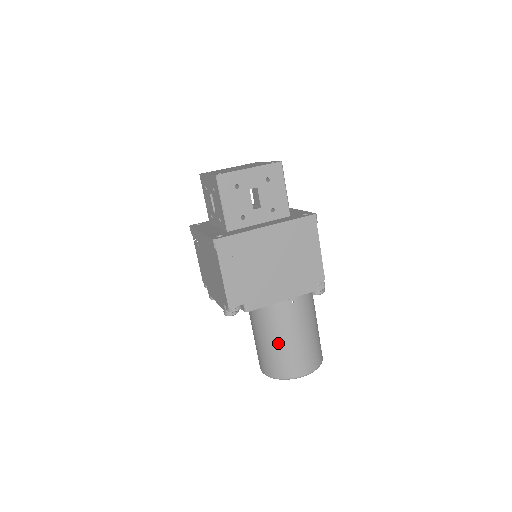
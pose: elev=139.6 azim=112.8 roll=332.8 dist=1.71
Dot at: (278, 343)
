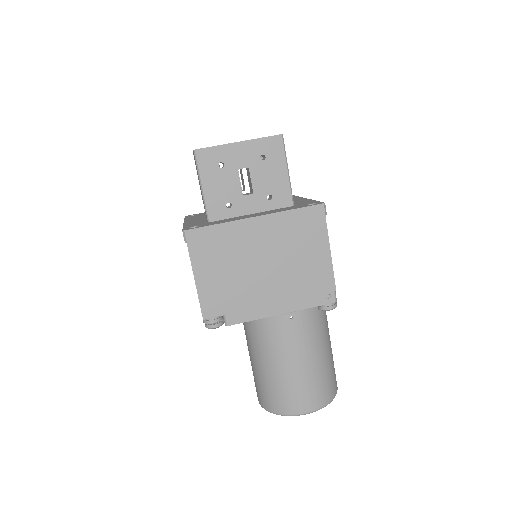
Dot at: (272, 368)
